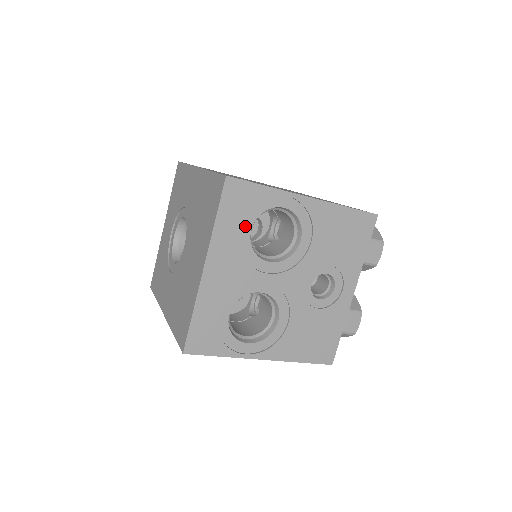
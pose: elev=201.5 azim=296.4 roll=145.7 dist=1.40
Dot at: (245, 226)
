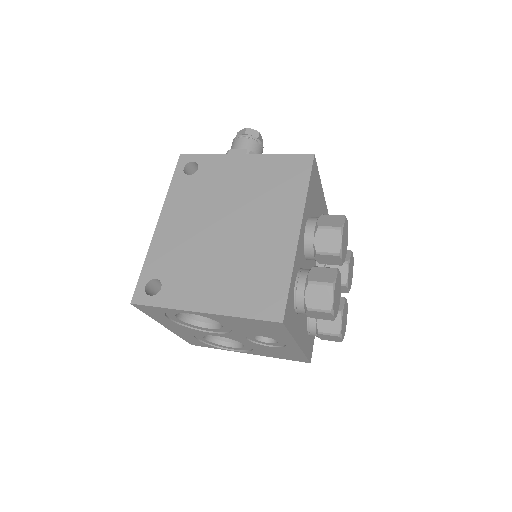
Dot at: (171, 317)
